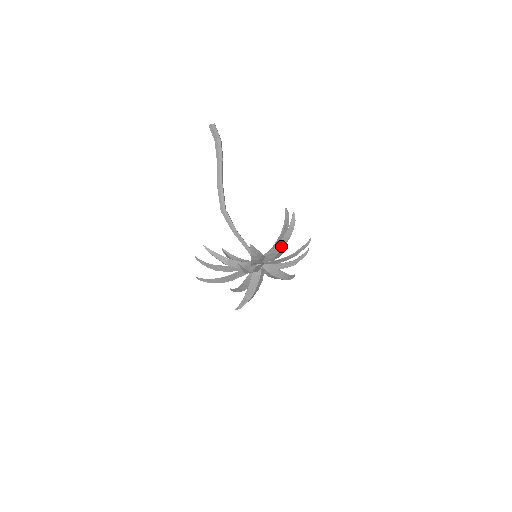
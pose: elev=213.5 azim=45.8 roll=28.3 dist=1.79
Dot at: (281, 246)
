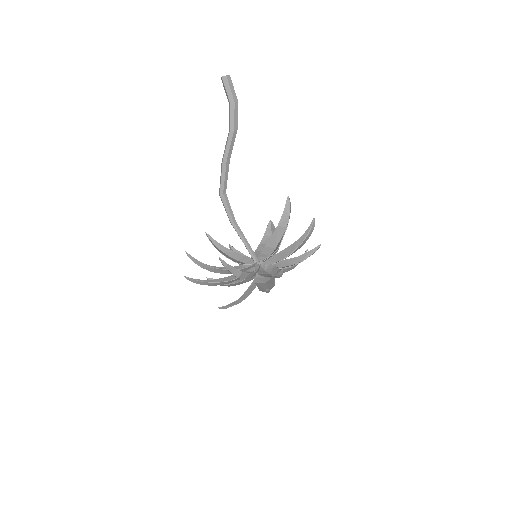
Dot at: (292, 253)
